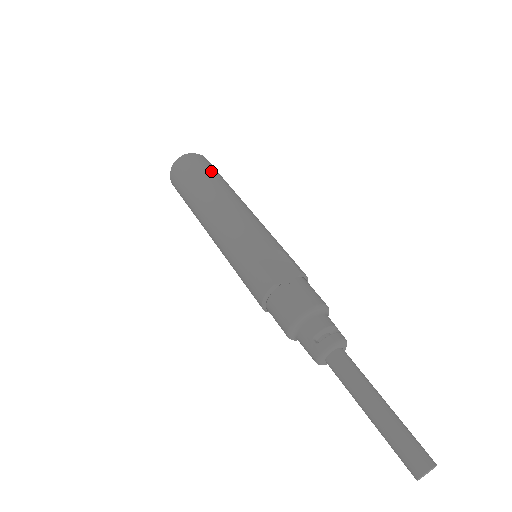
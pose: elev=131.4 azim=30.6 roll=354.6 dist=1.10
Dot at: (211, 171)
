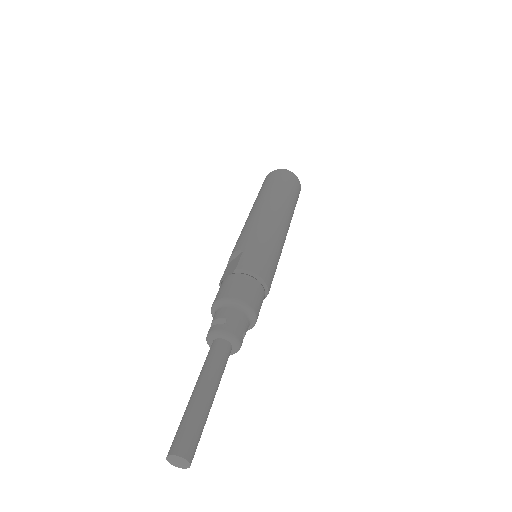
Dot at: (267, 185)
